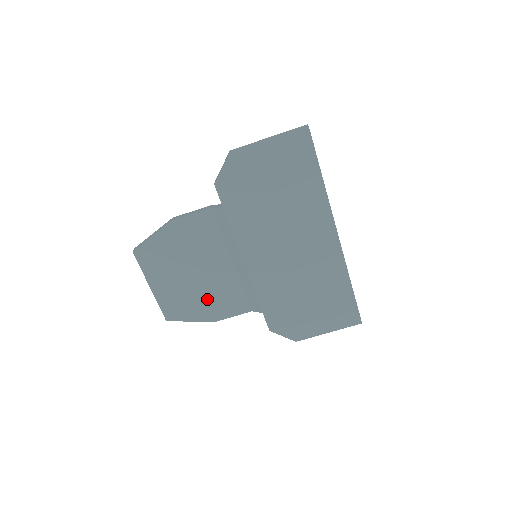
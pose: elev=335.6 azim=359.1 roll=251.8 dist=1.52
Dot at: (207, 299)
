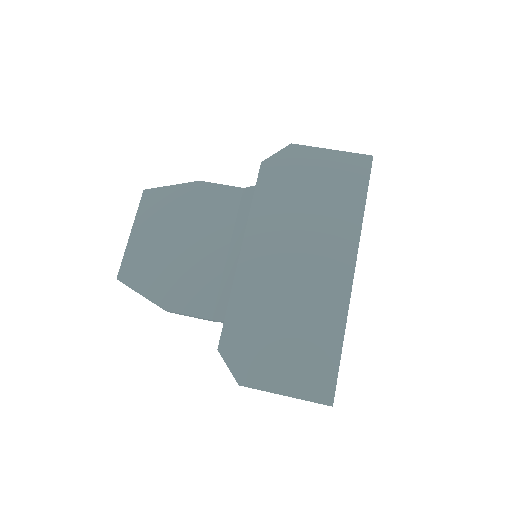
Dot at: (176, 278)
